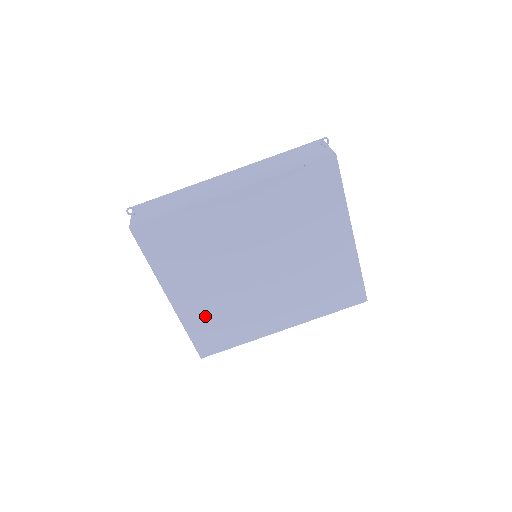
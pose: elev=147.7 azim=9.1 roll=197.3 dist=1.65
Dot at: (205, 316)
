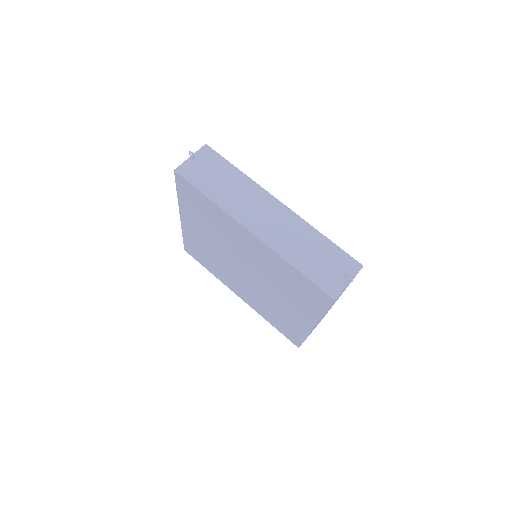
Dot at: (197, 243)
